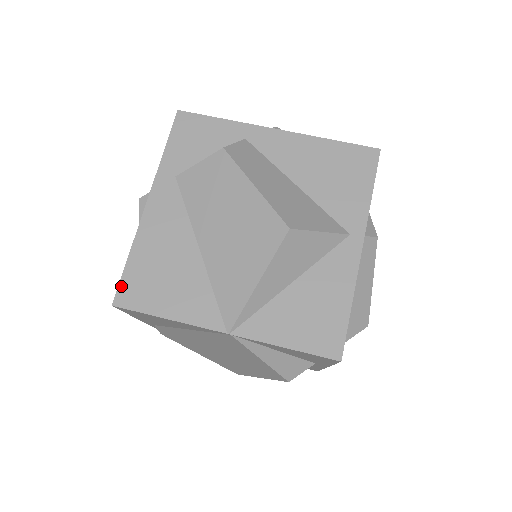
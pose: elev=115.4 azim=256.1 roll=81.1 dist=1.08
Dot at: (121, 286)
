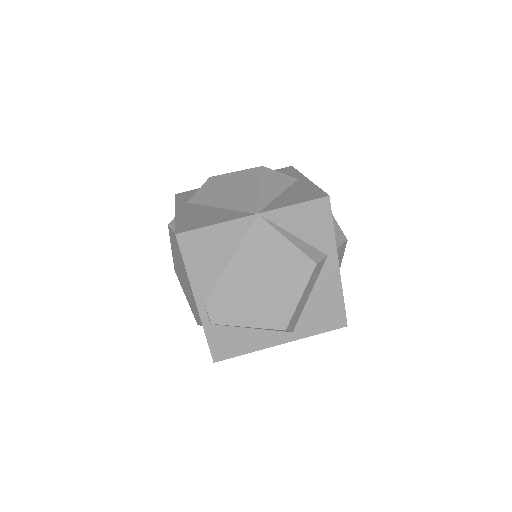
Dot at: (177, 229)
